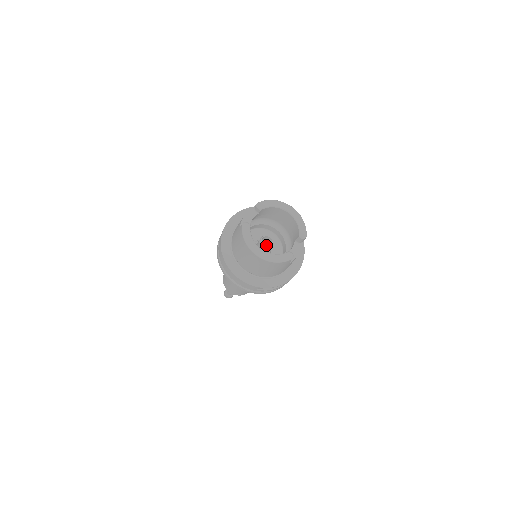
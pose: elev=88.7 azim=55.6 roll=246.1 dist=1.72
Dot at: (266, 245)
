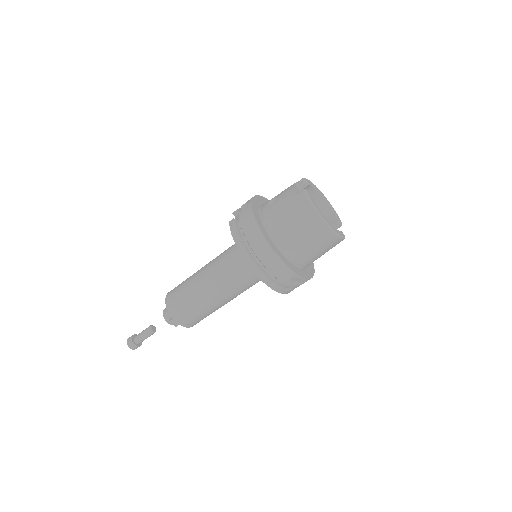
Dot at: occluded
